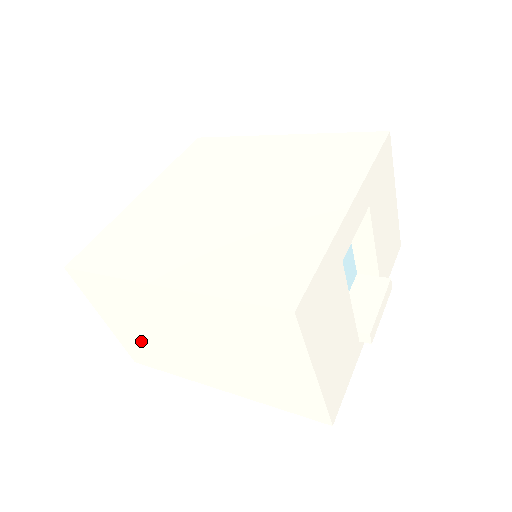
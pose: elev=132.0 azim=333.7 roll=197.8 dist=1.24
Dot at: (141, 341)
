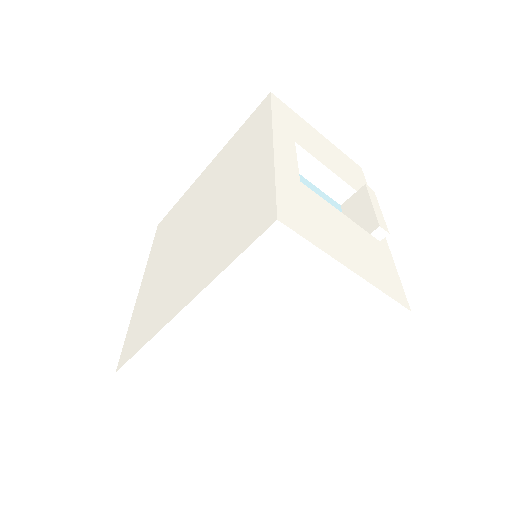
Dot at: (221, 390)
